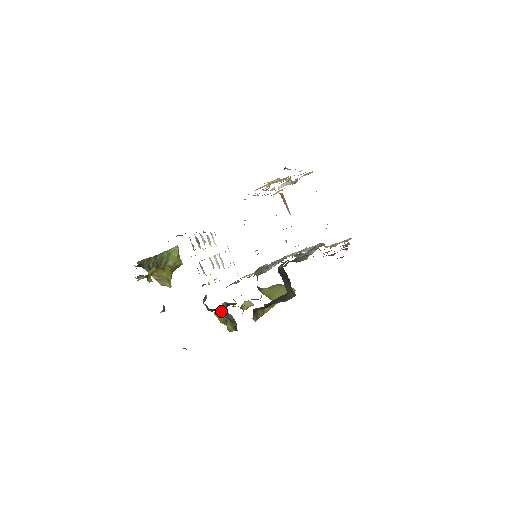
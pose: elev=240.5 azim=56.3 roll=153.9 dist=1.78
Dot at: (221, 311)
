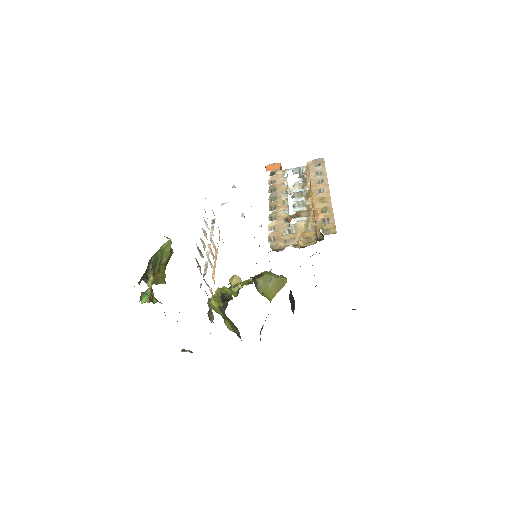
Dot at: (219, 308)
